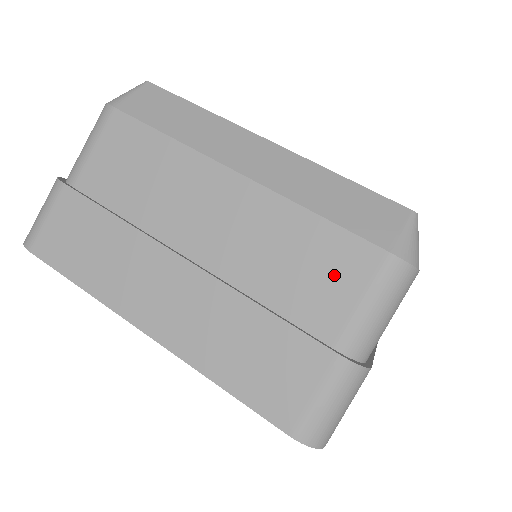
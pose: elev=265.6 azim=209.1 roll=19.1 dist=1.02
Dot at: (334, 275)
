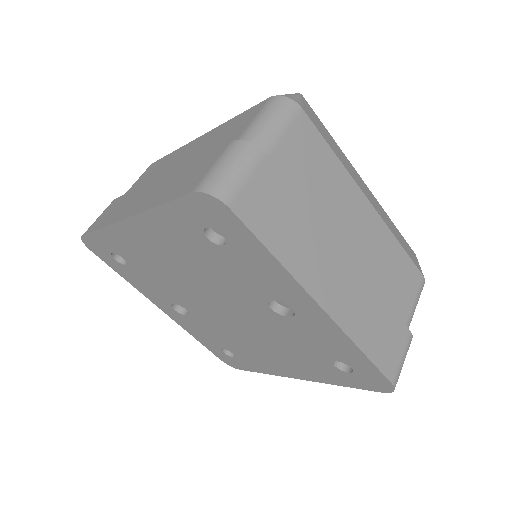
Dot at: (239, 125)
